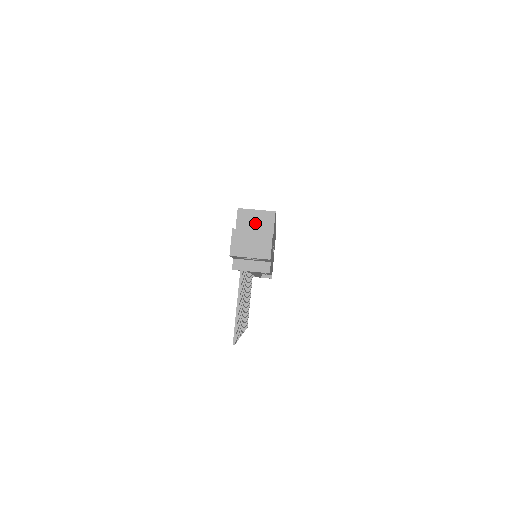
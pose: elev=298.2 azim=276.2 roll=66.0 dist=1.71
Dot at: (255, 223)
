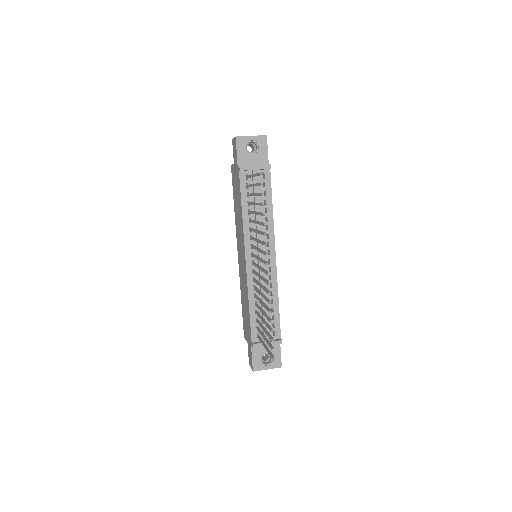
Dot at: occluded
